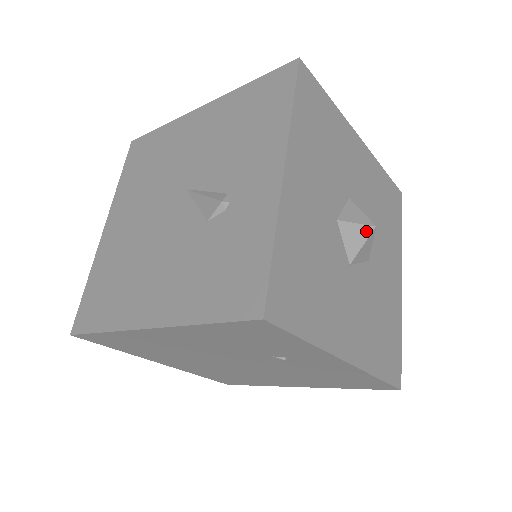
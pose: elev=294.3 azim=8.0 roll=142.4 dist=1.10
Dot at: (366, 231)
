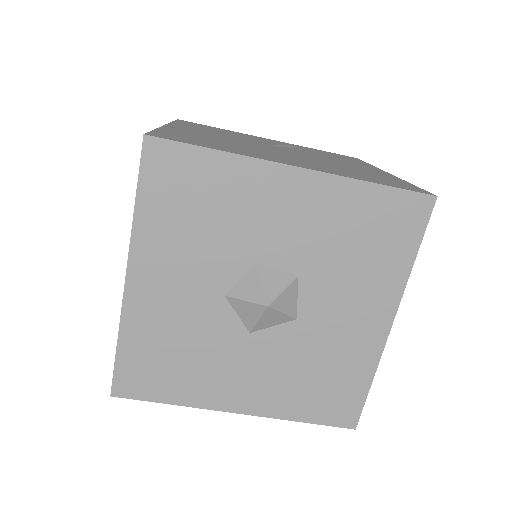
Dot at: (258, 309)
